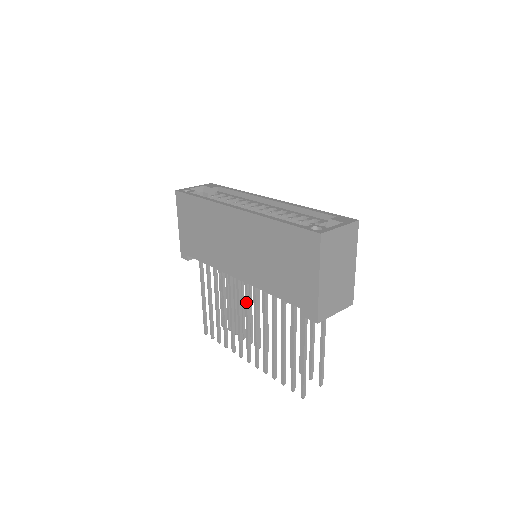
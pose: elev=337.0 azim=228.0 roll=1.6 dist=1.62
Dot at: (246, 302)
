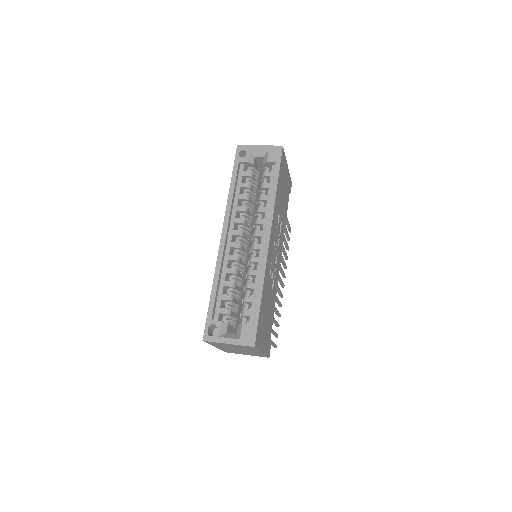
Dot at: occluded
